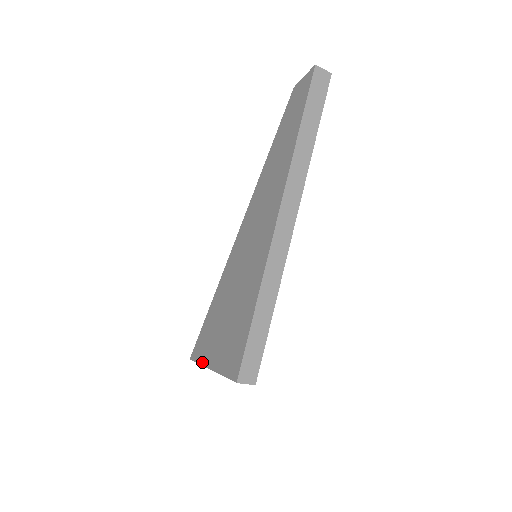
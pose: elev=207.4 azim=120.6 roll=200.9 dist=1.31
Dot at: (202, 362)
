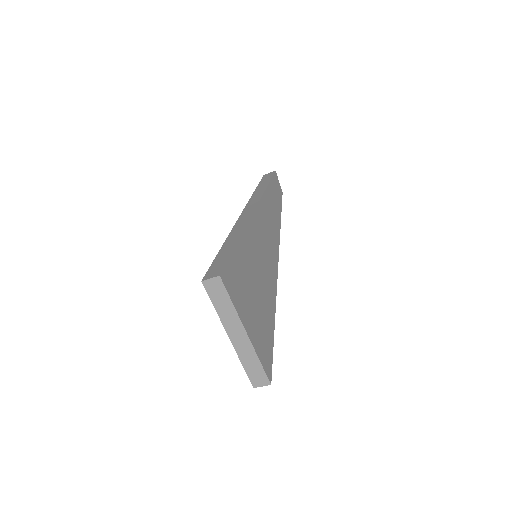
Dot at: (239, 355)
